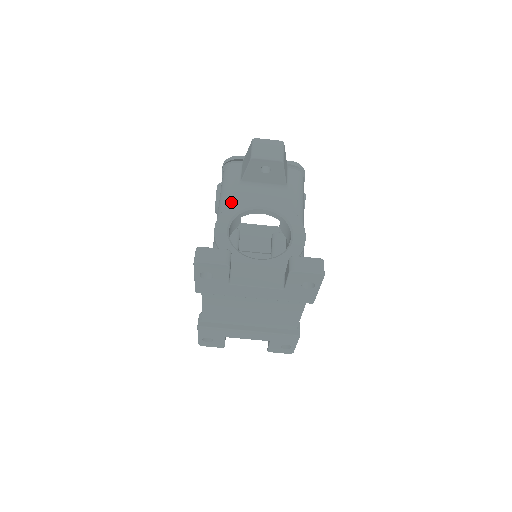
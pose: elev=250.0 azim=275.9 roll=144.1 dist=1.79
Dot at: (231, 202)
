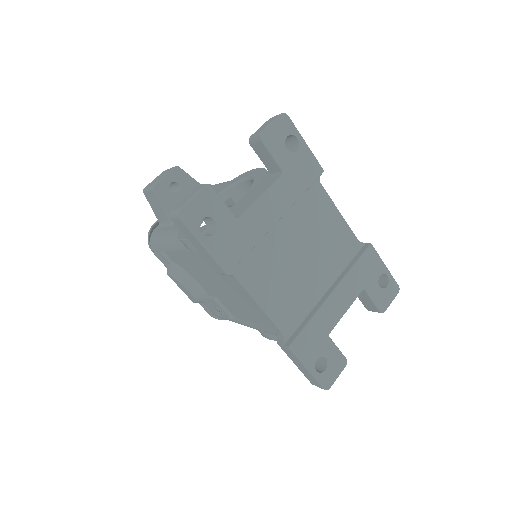
Dot at: (178, 229)
